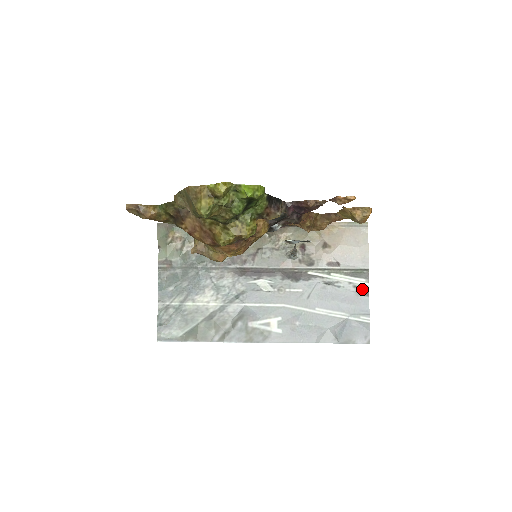
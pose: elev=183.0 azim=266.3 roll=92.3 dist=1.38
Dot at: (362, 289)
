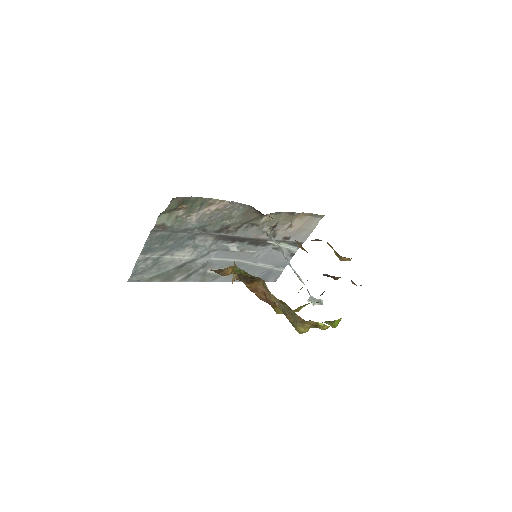
Dot at: (292, 253)
